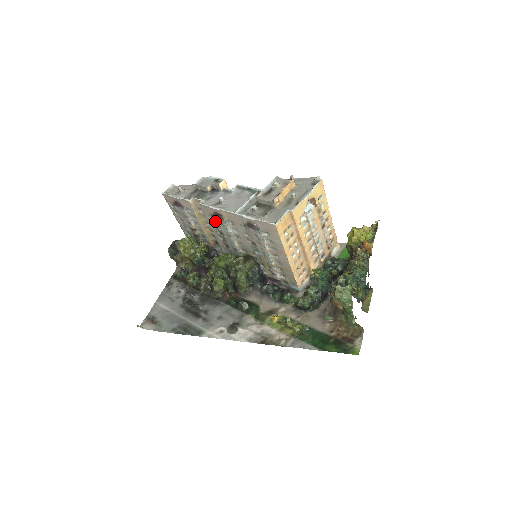
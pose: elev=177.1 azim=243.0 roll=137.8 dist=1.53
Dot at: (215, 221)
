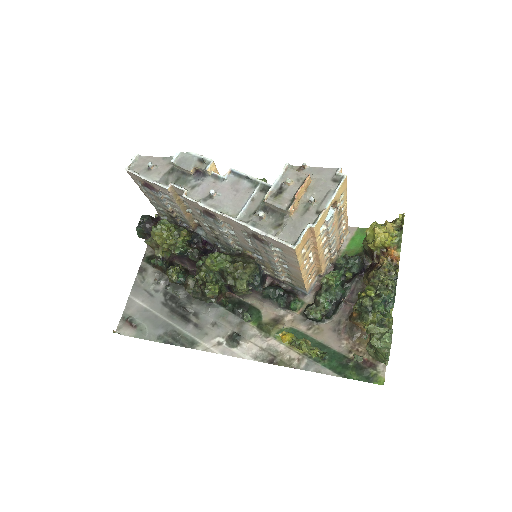
Dot at: (205, 218)
